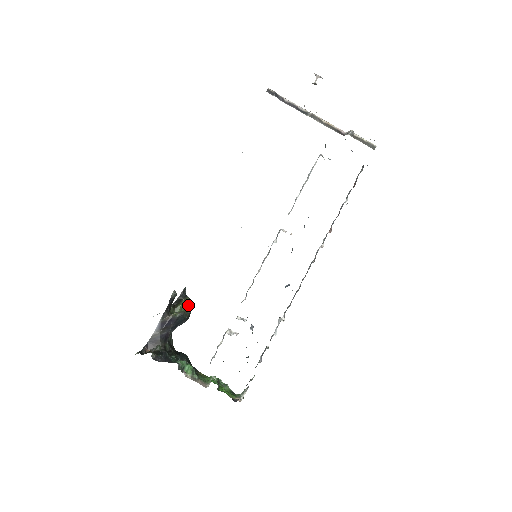
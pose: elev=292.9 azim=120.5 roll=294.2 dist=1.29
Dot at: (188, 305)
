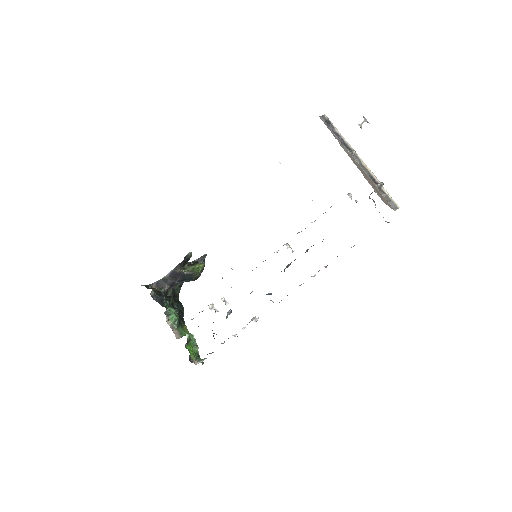
Dot at: (200, 269)
